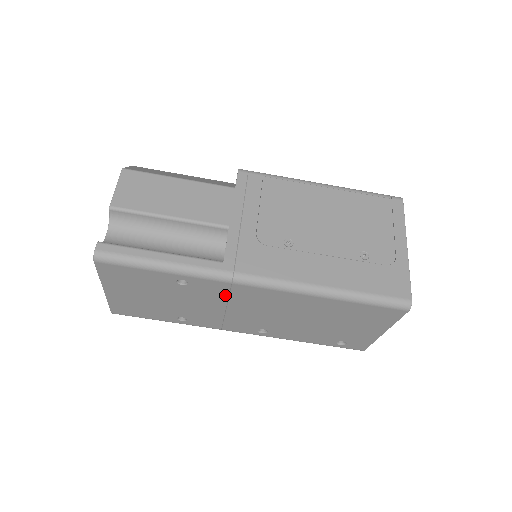
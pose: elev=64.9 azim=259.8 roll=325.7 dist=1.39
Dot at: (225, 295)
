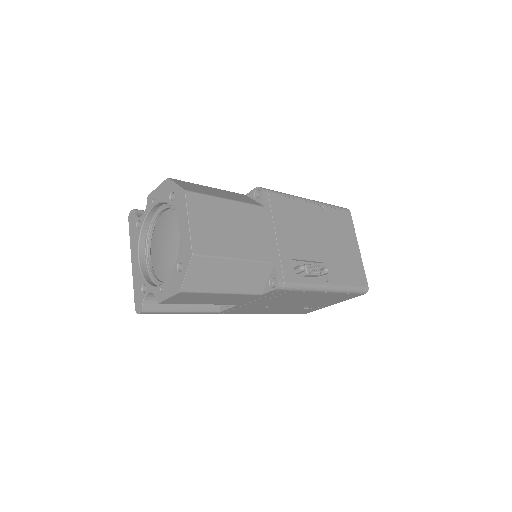
Dot at: occluded
